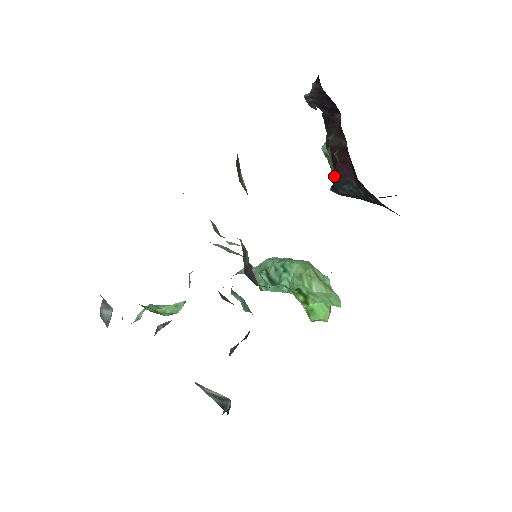
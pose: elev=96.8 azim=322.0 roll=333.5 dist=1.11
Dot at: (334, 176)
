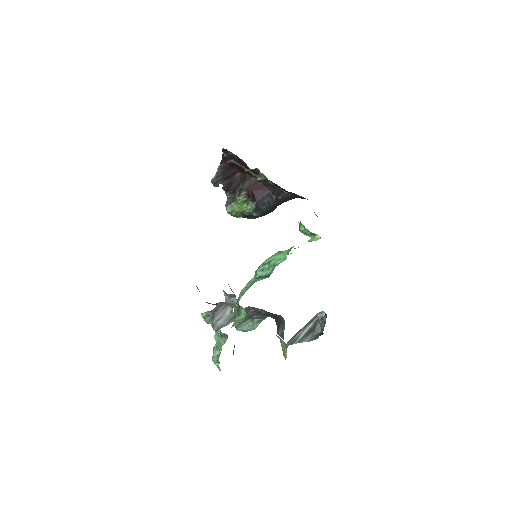
Dot at: (256, 200)
